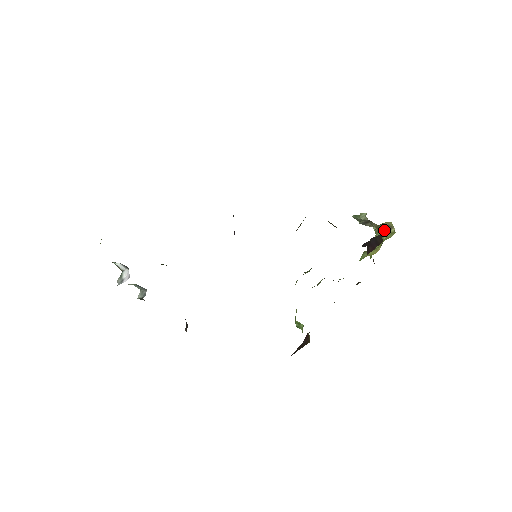
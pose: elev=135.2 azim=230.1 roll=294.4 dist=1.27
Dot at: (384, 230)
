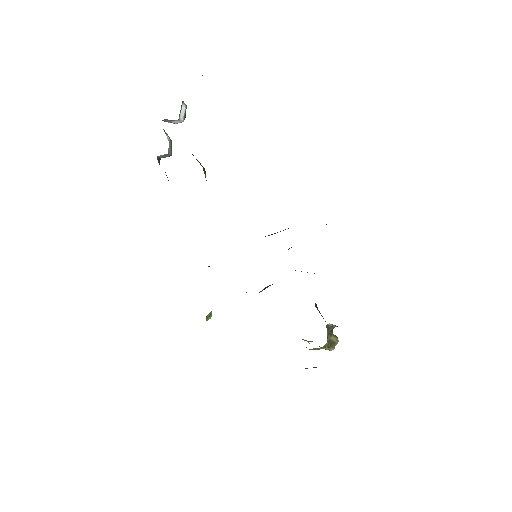
Dot at: (329, 345)
